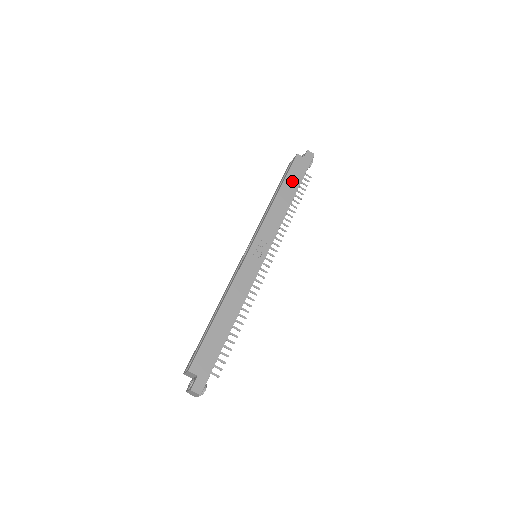
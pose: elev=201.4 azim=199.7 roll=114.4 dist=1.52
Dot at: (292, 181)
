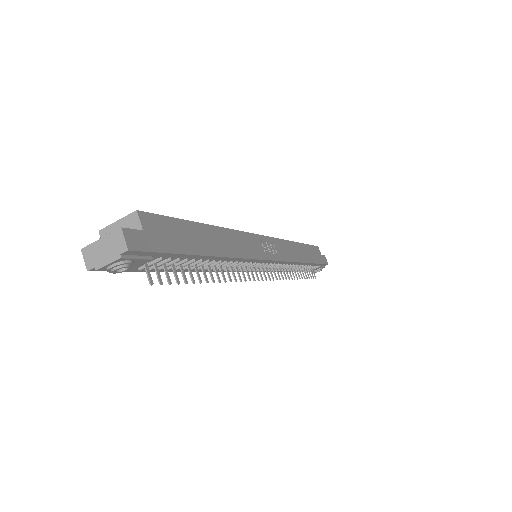
Dot at: (310, 253)
